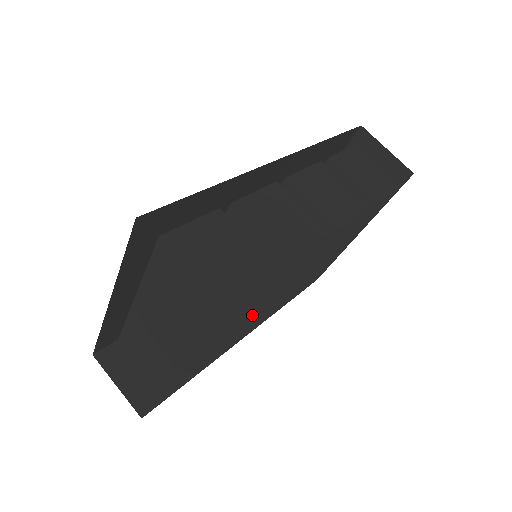
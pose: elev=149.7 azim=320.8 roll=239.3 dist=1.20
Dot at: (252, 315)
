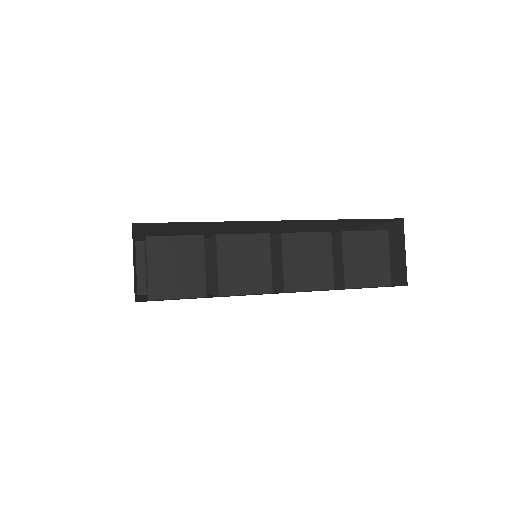
Dot at: occluded
